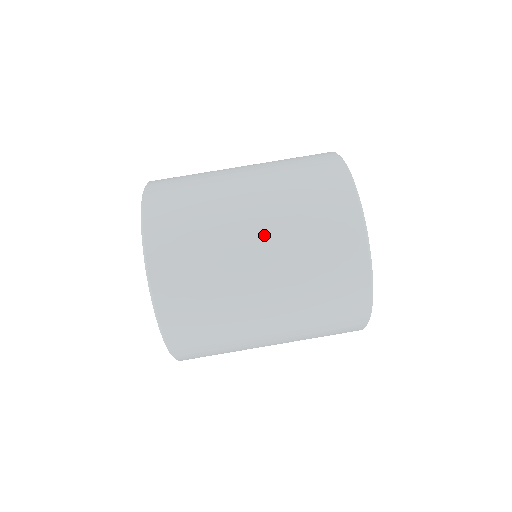
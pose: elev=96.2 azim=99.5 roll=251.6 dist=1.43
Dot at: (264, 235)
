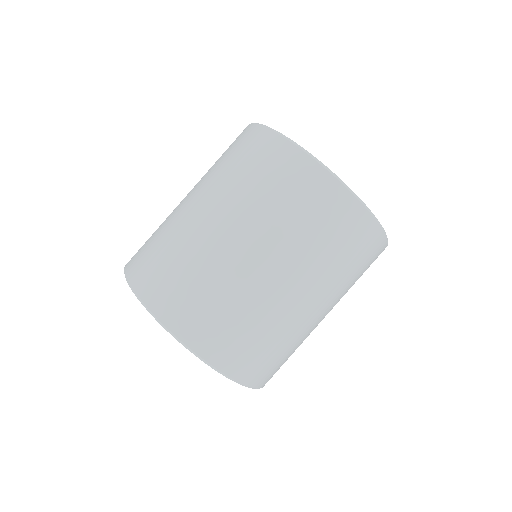
Dot at: (213, 207)
